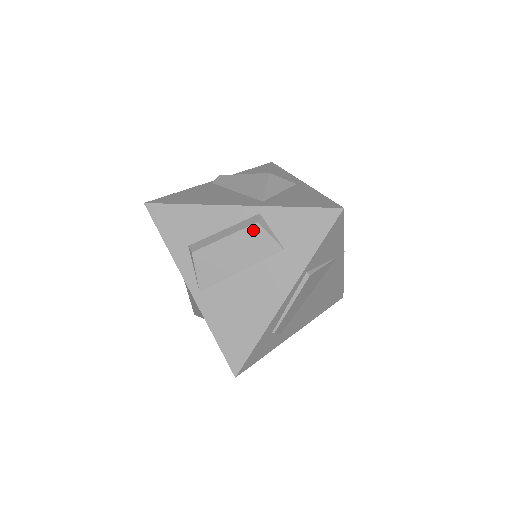
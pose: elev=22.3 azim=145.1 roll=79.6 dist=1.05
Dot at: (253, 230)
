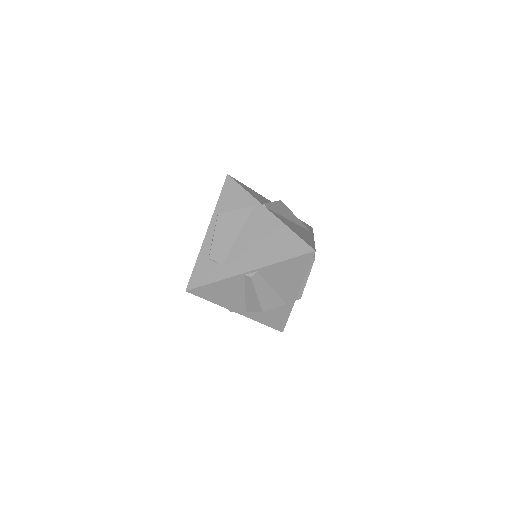
Dot at: occluded
